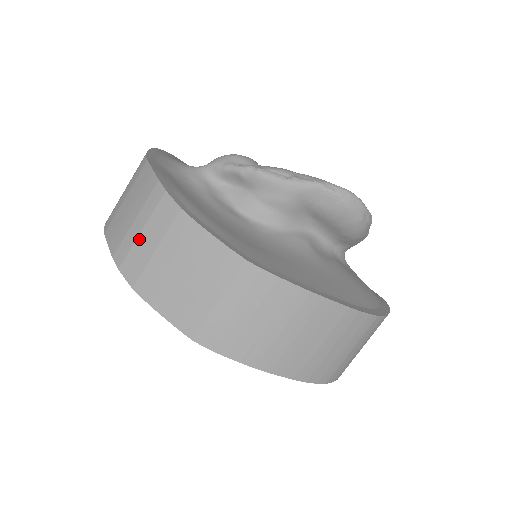
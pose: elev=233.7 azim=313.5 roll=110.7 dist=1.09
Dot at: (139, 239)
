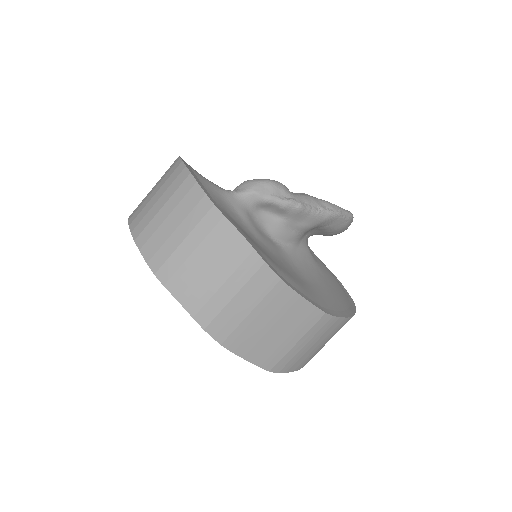
Dot at: (231, 304)
